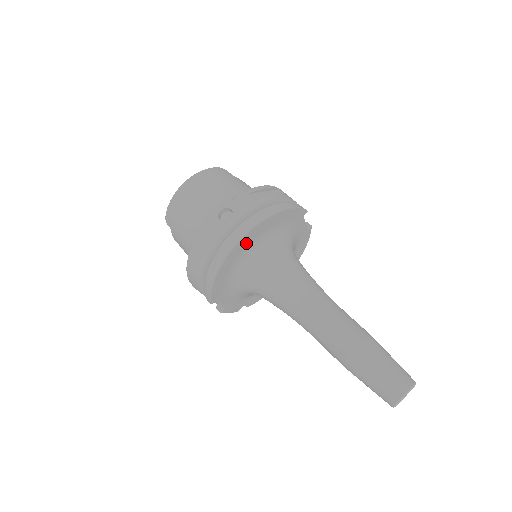
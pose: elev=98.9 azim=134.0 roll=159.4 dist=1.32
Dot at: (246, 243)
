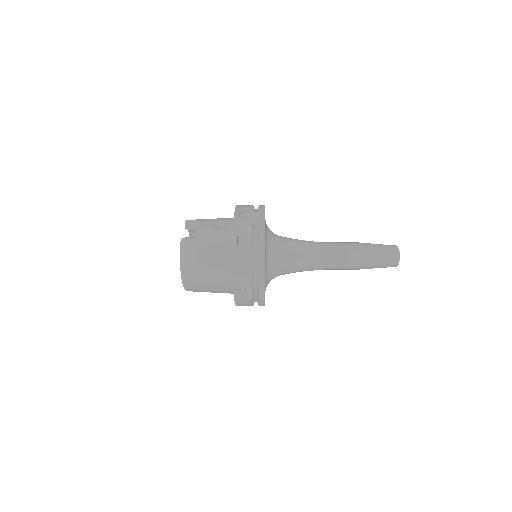
Dot at: occluded
